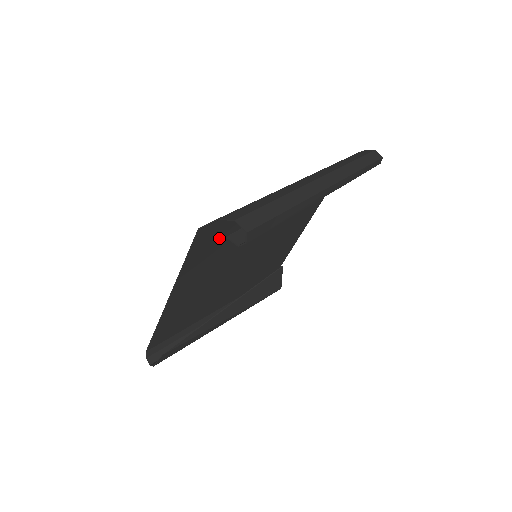
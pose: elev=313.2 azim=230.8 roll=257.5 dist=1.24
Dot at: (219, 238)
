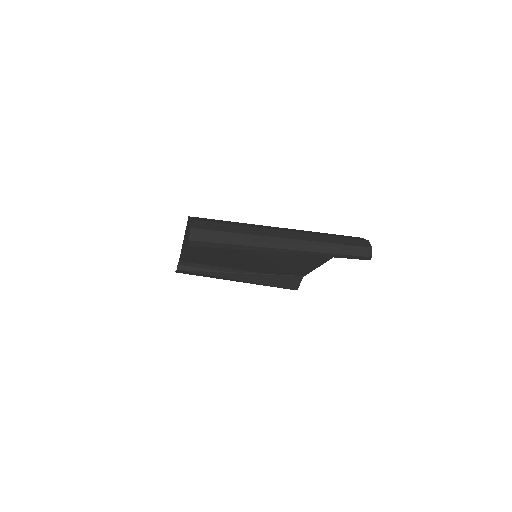
Dot at: occluded
